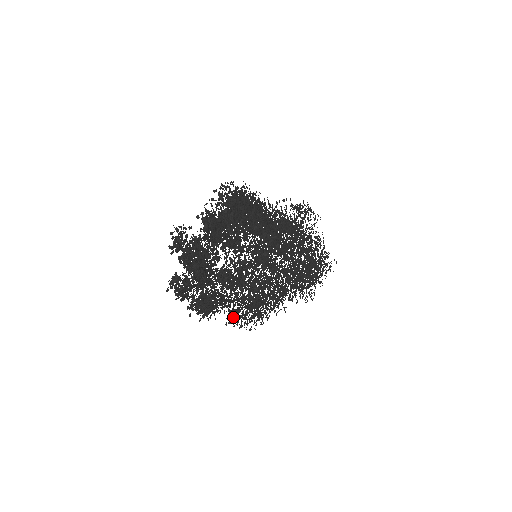
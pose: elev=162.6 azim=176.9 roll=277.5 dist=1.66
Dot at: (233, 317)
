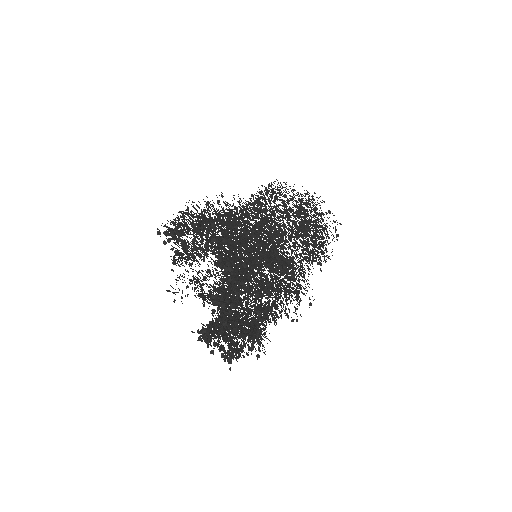
Dot at: occluded
